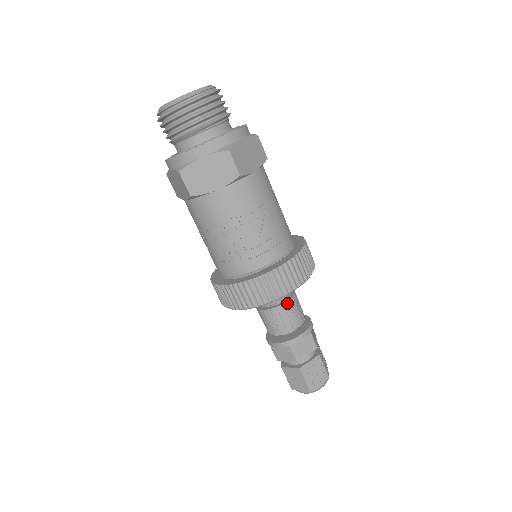
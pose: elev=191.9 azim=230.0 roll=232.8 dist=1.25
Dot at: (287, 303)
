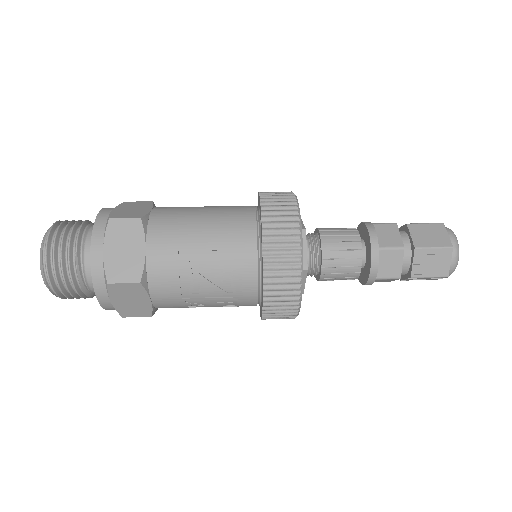
Dot at: (324, 262)
